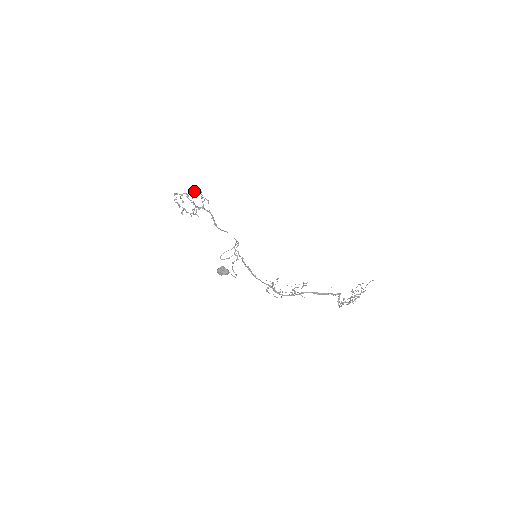
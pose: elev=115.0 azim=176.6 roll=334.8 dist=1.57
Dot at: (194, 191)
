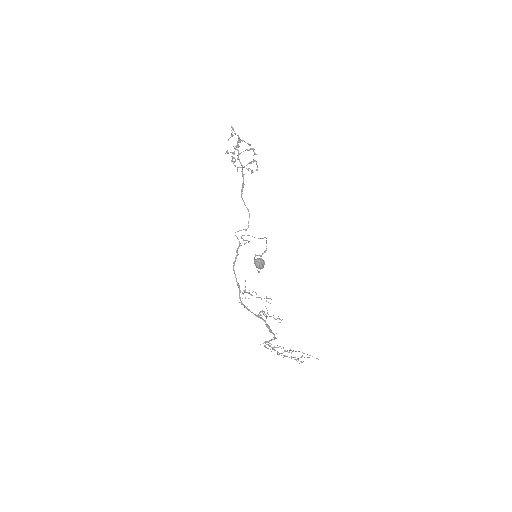
Dot at: (253, 148)
